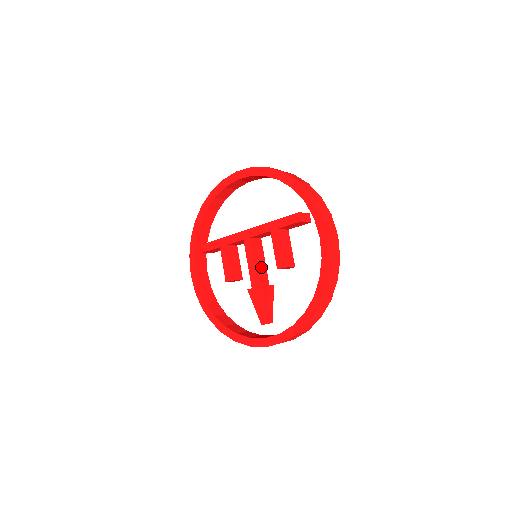
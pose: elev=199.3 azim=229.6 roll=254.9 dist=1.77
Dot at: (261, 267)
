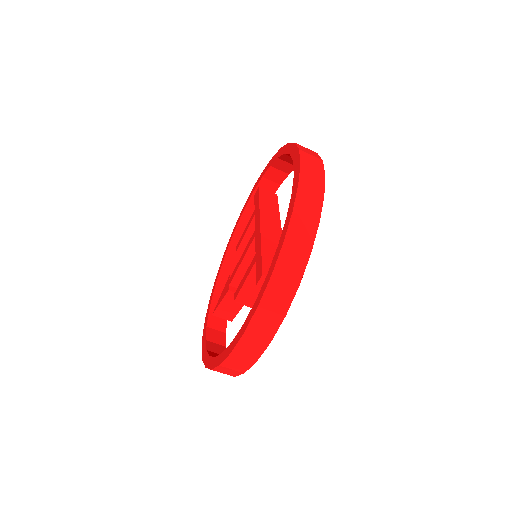
Dot at: occluded
